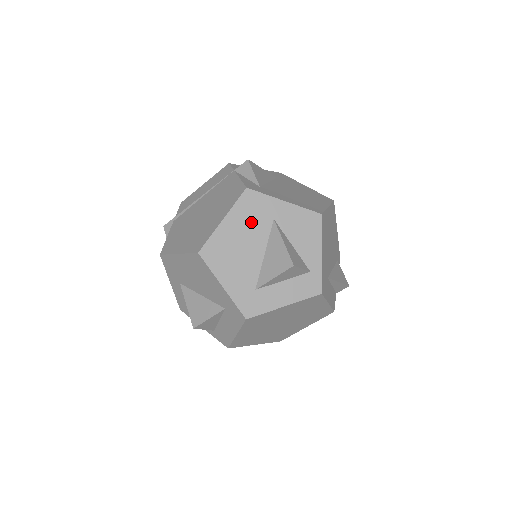
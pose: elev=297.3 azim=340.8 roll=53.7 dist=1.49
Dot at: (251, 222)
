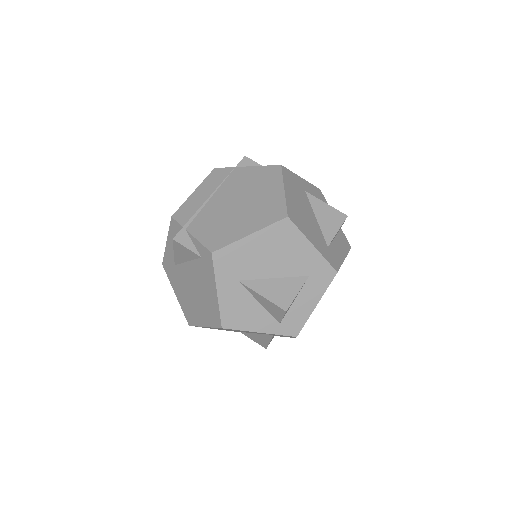
Dot at: (297, 192)
